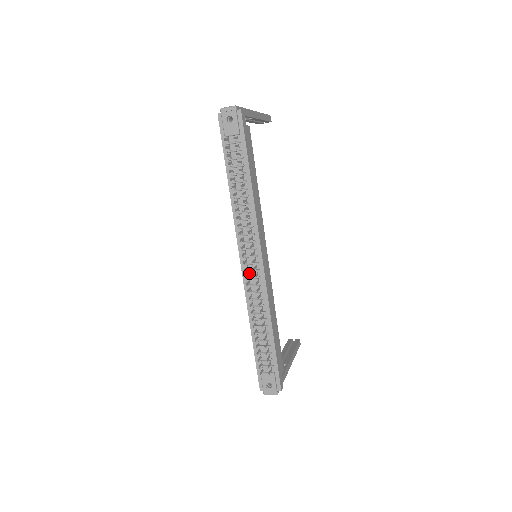
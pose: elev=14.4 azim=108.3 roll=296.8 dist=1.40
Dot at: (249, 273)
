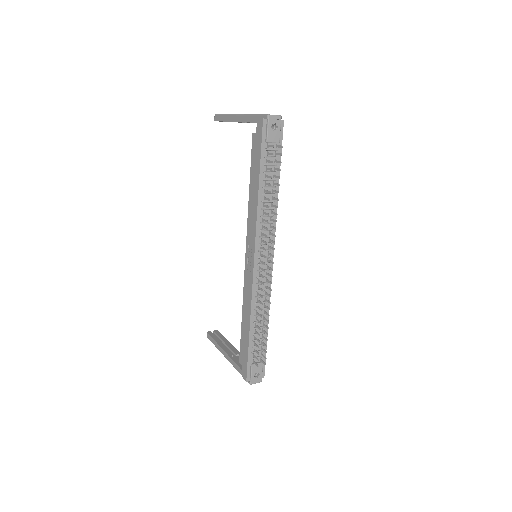
Dot at: (259, 273)
